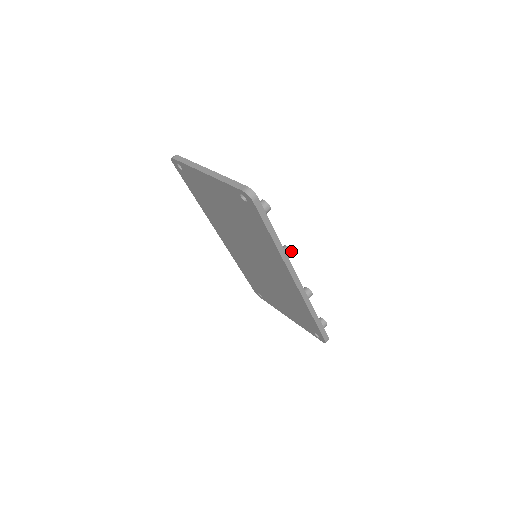
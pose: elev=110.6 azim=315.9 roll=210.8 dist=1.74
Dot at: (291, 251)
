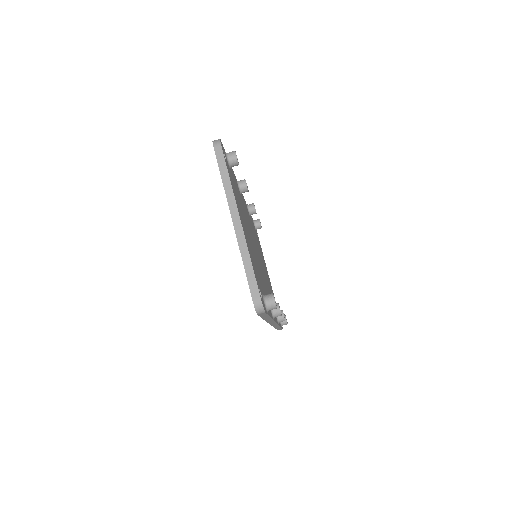
Dot at: (281, 315)
